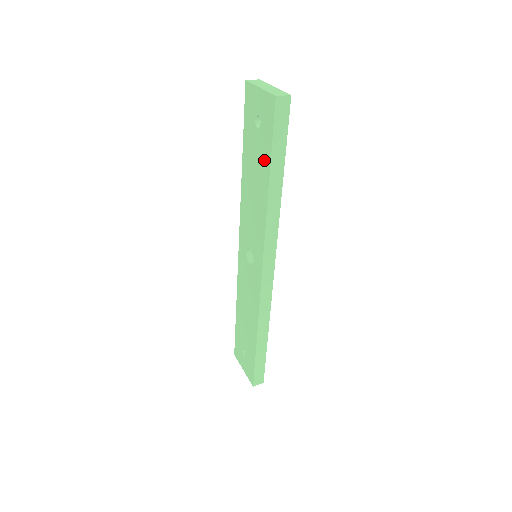
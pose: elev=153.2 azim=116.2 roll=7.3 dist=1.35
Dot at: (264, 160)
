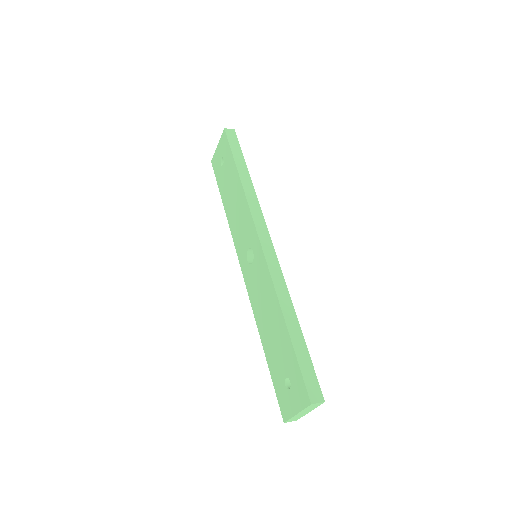
Dot at: (231, 169)
